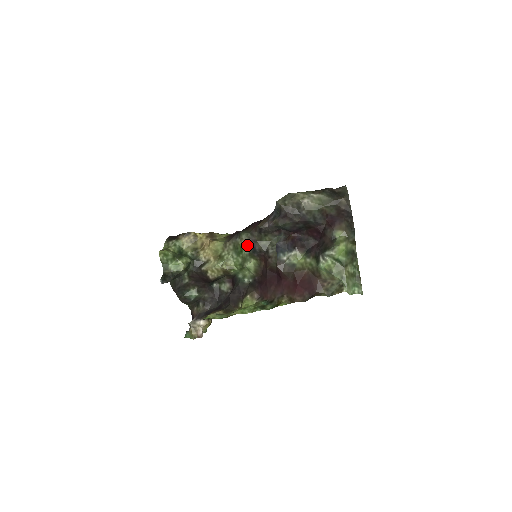
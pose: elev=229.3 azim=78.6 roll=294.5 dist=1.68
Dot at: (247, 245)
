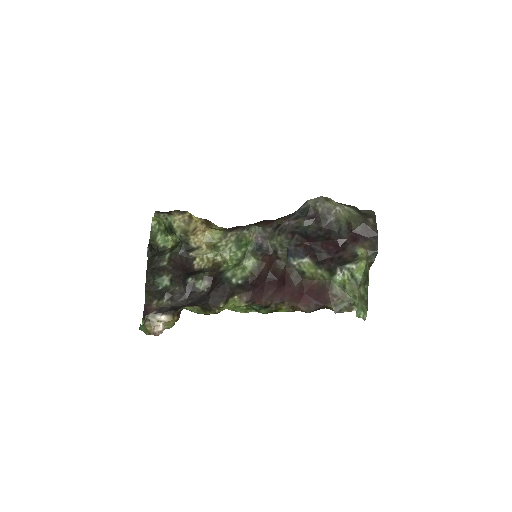
Dot at: (254, 240)
